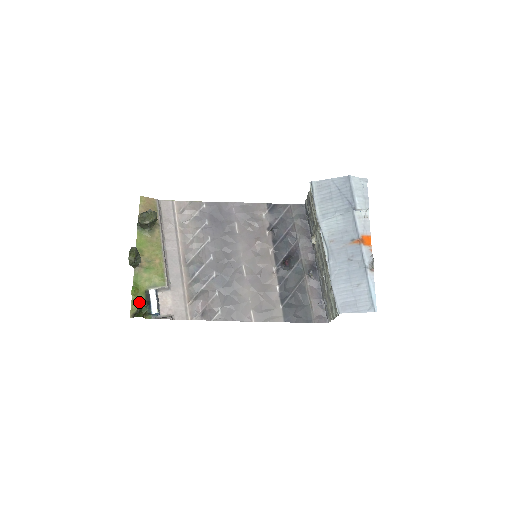
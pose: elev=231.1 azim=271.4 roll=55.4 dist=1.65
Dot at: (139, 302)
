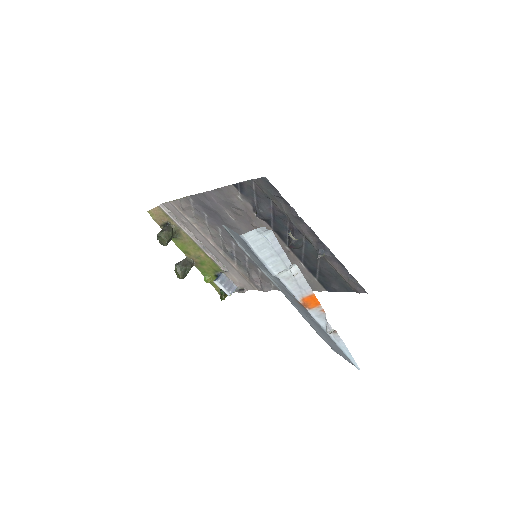
Dot at: occluded
